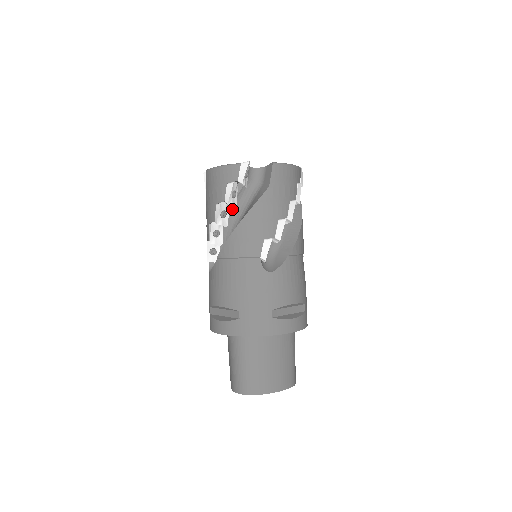
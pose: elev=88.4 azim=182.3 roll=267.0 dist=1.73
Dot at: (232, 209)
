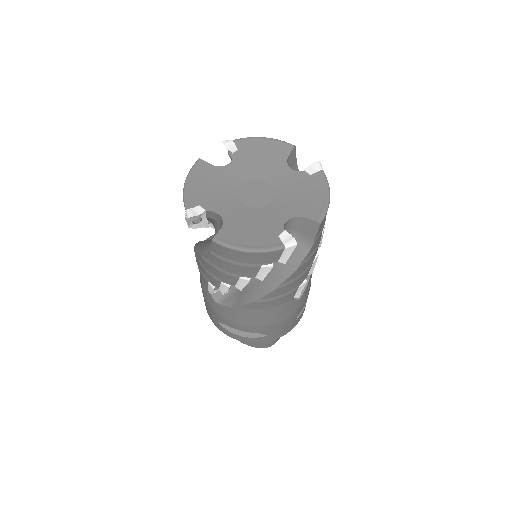
Dot at: occluded
